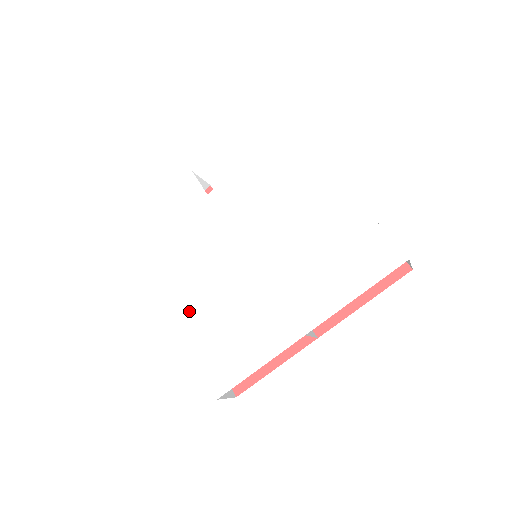
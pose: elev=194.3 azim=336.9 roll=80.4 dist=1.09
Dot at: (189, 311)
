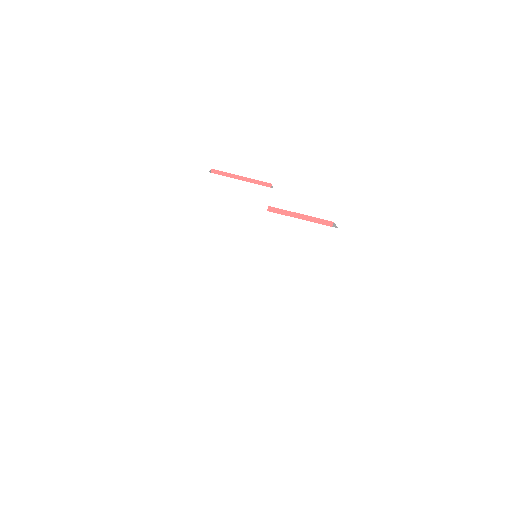
Dot at: (203, 255)
